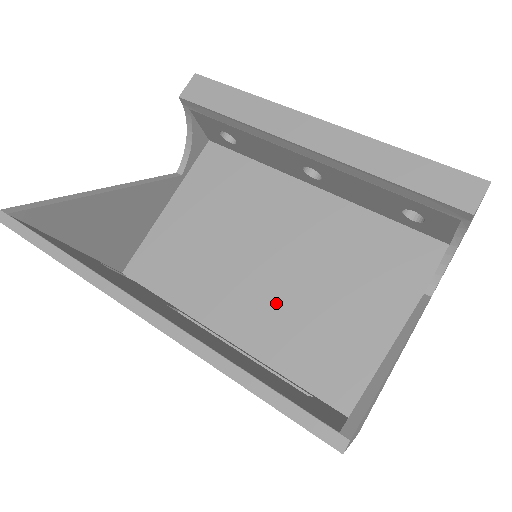
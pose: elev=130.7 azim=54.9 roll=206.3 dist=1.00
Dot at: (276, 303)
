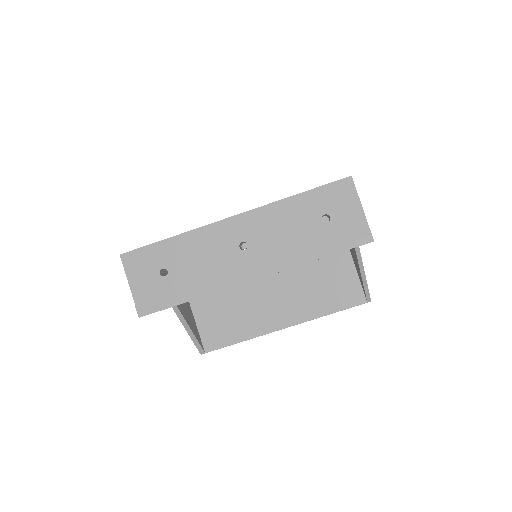
Dot at: occluded
